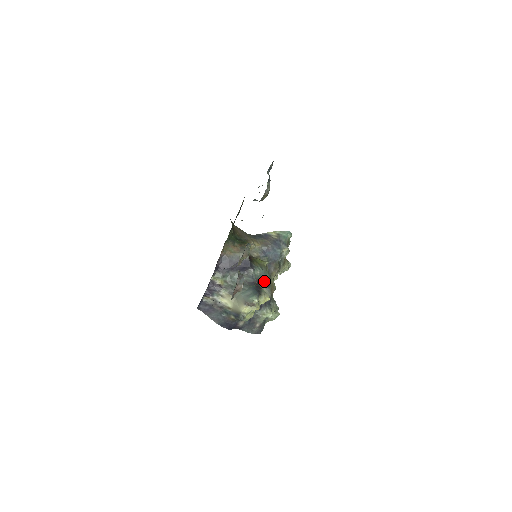
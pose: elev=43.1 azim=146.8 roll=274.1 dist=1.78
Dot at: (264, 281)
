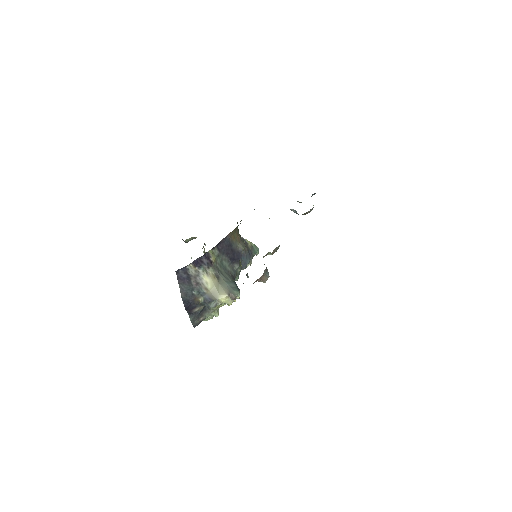
Dot at: occluded
